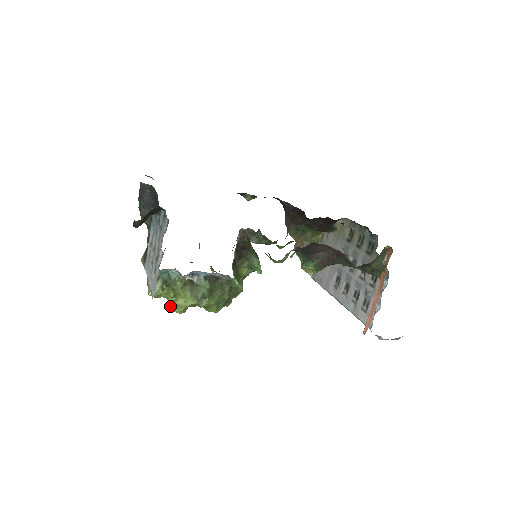
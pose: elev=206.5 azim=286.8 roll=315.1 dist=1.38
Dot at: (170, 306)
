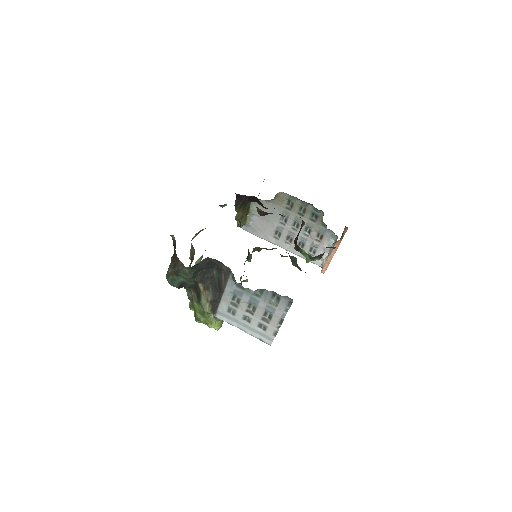
Dot at: occluded
